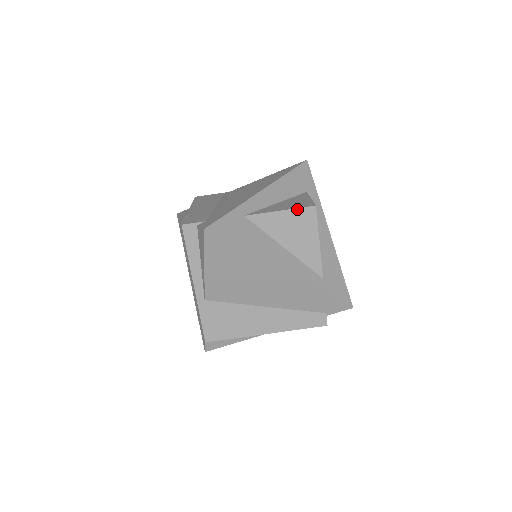
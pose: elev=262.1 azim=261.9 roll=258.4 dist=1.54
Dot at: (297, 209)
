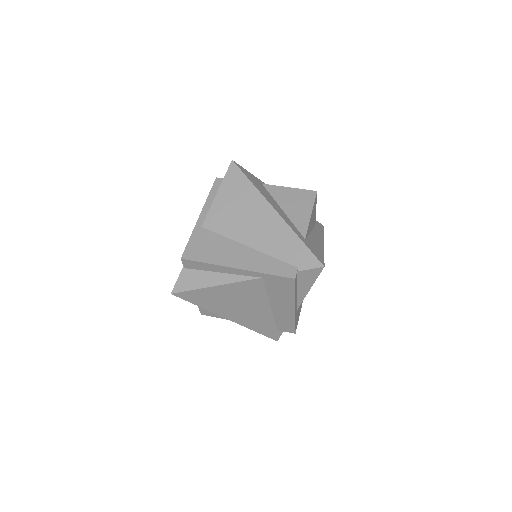
Dot at: (302, 190)
